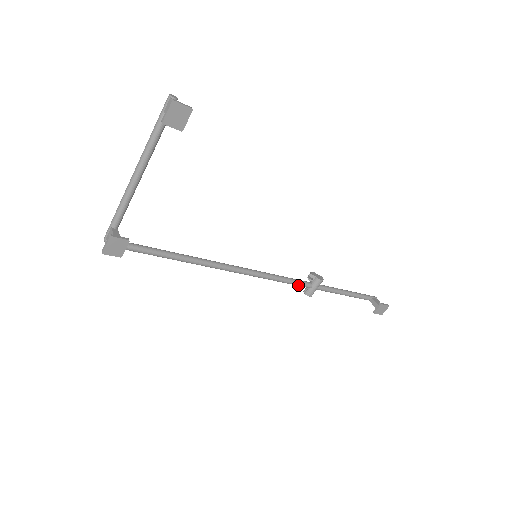
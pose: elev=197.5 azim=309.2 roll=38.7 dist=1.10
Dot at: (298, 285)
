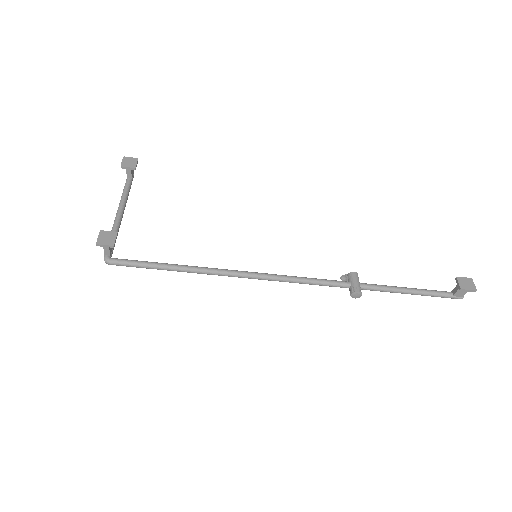
Dot at: (332, 283)
